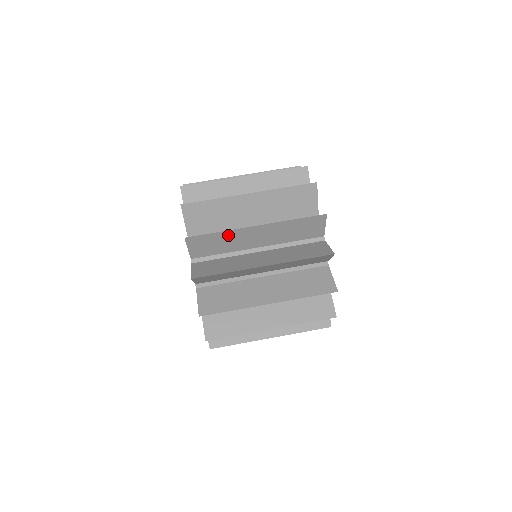
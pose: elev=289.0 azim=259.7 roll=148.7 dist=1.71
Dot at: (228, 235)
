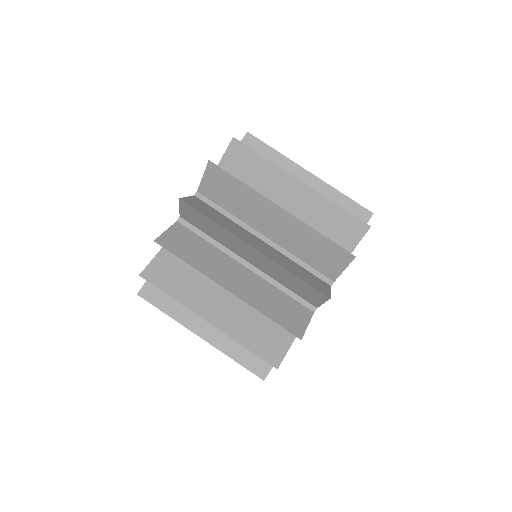
Dot at: (199, 269)
